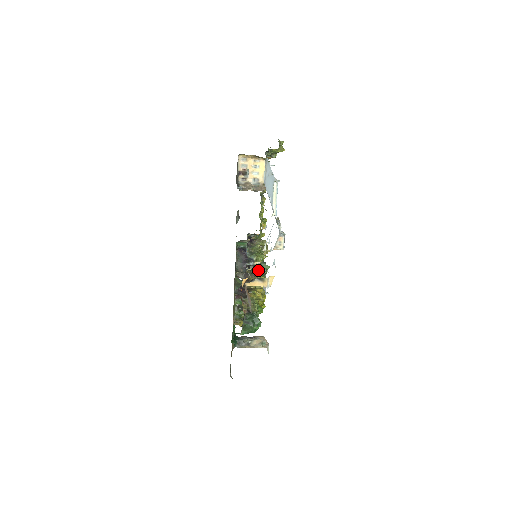
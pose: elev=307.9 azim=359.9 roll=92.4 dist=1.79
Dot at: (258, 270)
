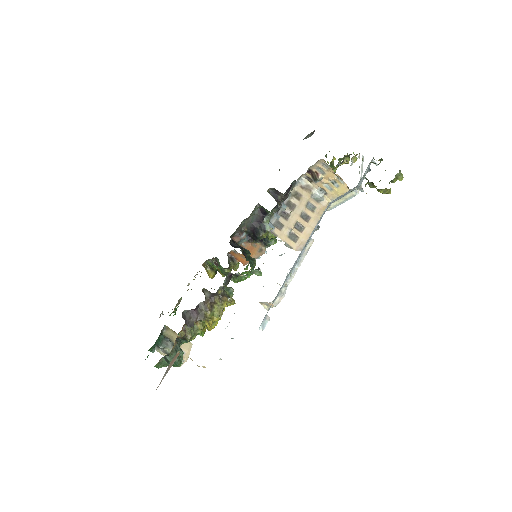
Dot at: (242, 278)
